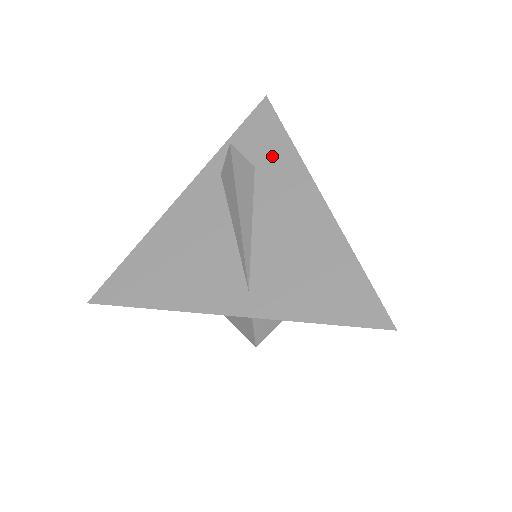
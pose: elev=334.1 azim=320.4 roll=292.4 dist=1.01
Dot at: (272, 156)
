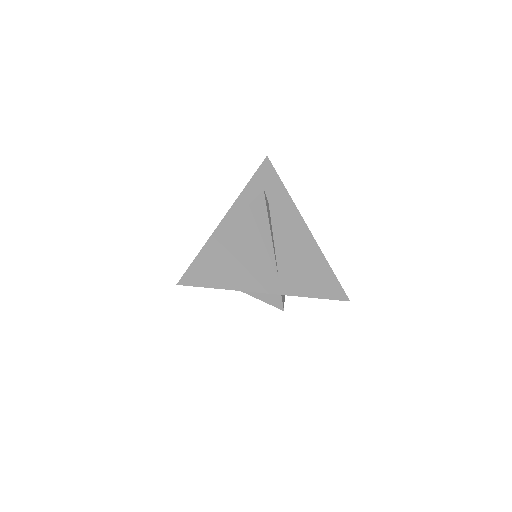
Dot at: (278, 198)
